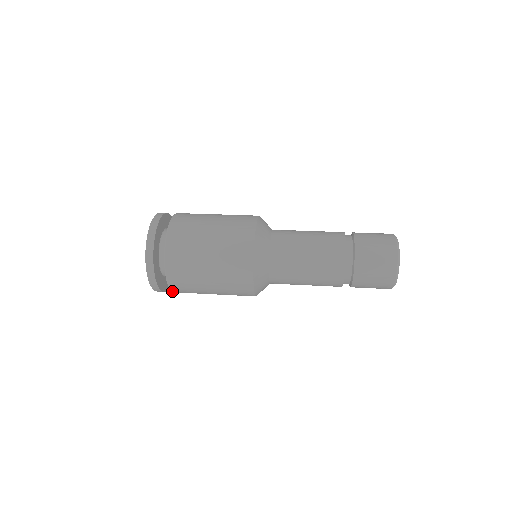
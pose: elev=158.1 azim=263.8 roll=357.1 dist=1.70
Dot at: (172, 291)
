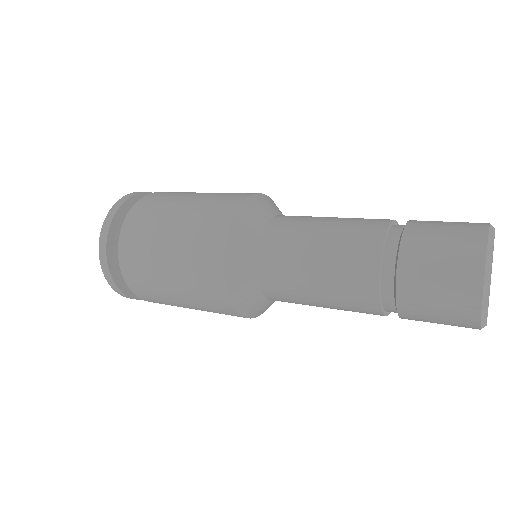
Dot at: occluded
